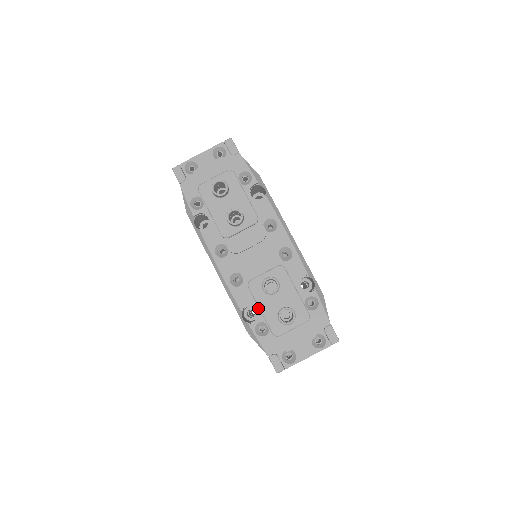
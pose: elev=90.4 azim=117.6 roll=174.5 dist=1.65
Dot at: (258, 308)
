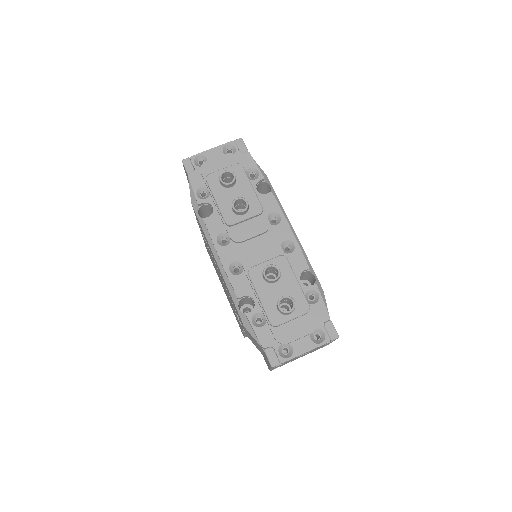
Dot at: (256, 297)
